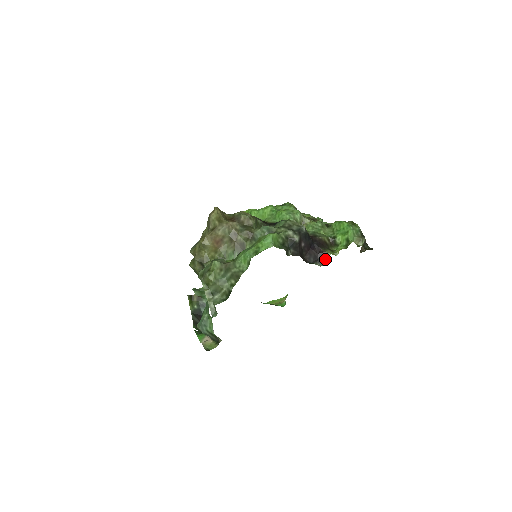
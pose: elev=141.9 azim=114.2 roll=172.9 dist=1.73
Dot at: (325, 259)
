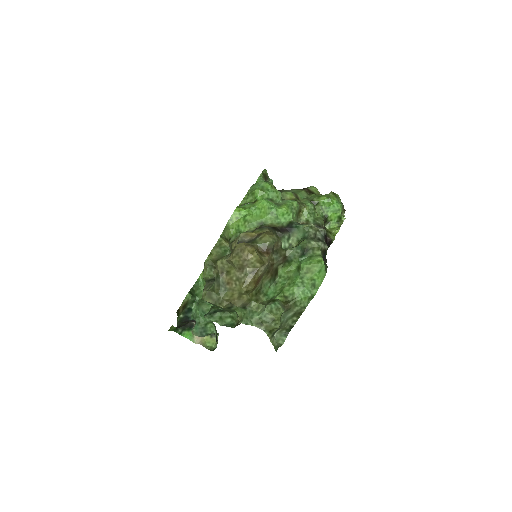
Dot at: occluded
